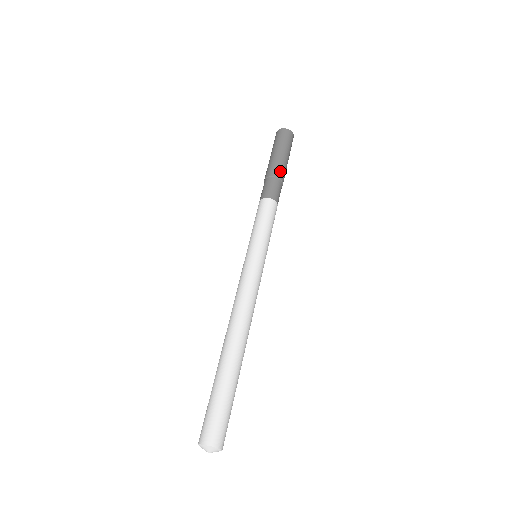
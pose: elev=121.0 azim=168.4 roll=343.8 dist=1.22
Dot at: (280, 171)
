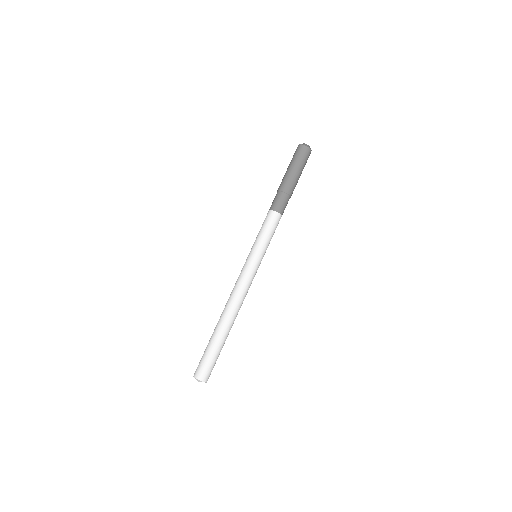
Dot at: (290, 188)
